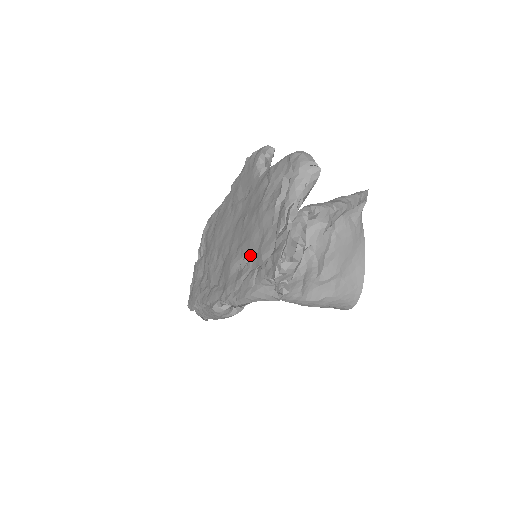
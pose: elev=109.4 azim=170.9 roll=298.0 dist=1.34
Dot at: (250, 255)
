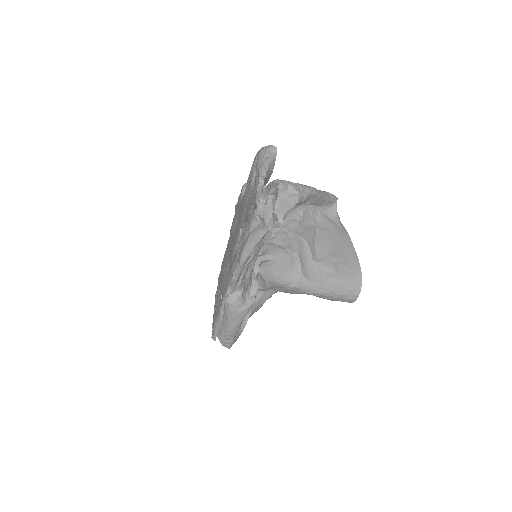
Dot at: (242, 226)
